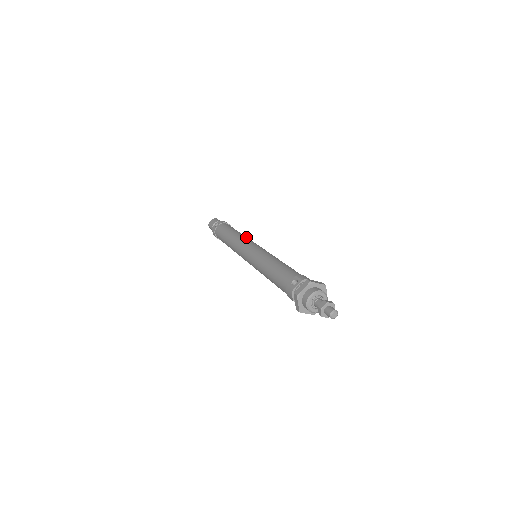
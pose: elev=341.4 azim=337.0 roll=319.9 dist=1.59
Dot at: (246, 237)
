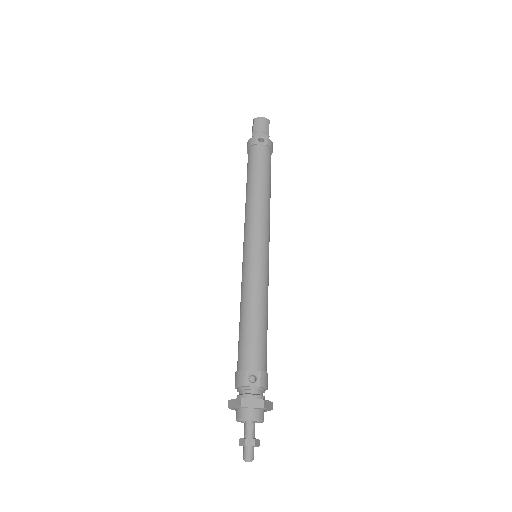
Dot at: (269, 214)
